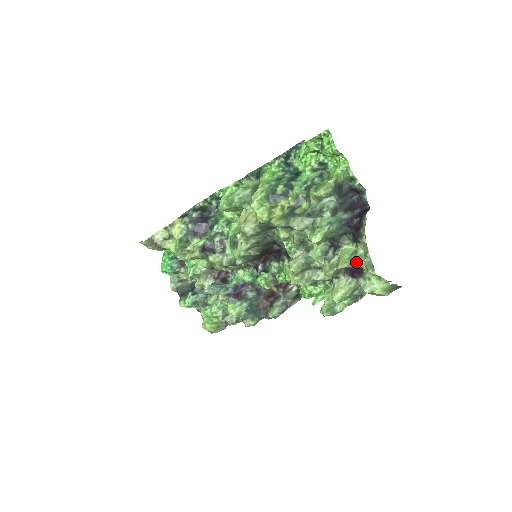
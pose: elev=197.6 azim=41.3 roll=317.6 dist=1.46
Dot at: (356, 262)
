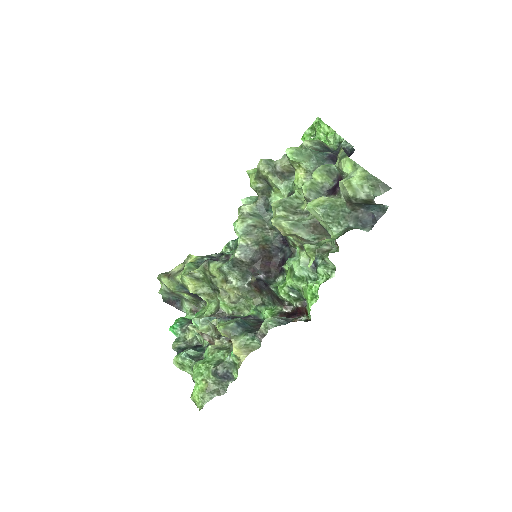
Dot at: (332, 165)
